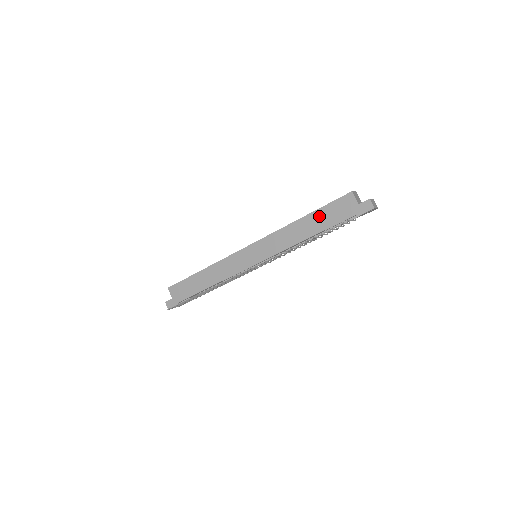
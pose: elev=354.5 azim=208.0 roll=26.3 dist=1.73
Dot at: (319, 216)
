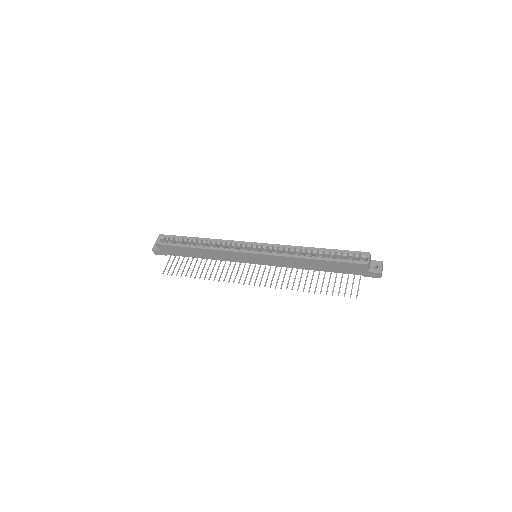
Dot at: (329, 264)
